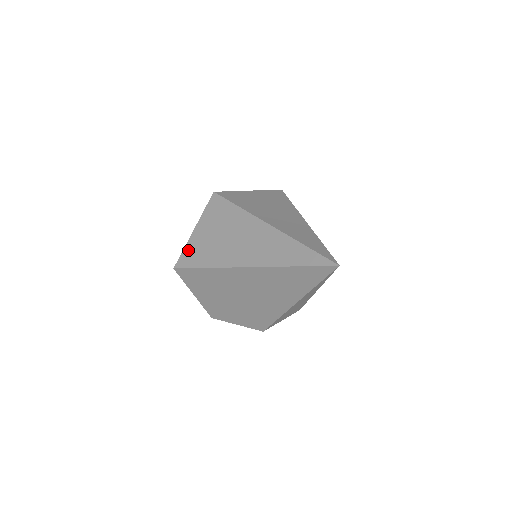
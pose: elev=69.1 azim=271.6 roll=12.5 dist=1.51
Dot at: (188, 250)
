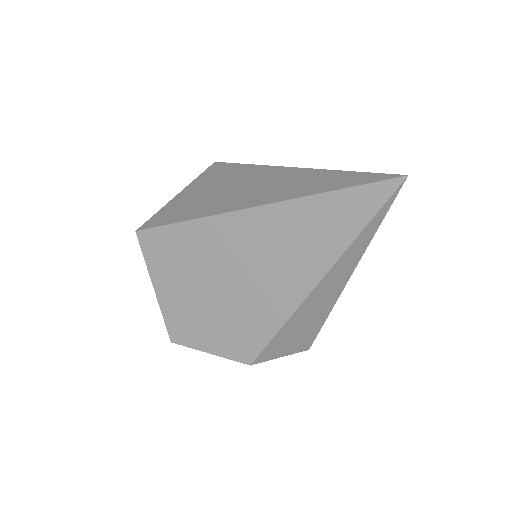
Dot at: (164, 211)
